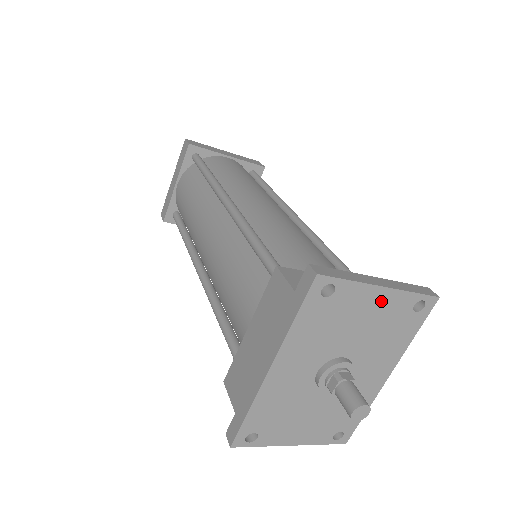
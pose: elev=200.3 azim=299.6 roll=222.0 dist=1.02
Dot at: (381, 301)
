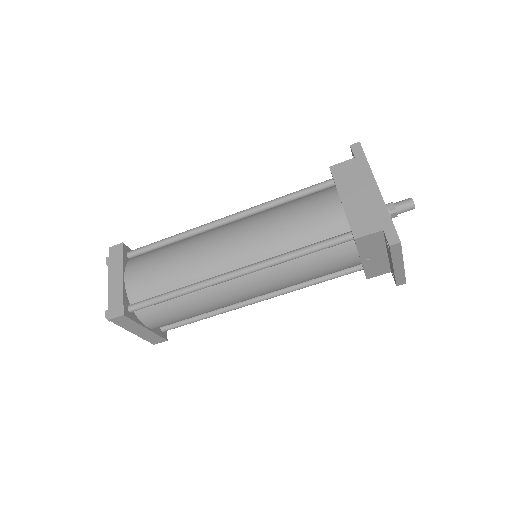
Dot at: occluded
